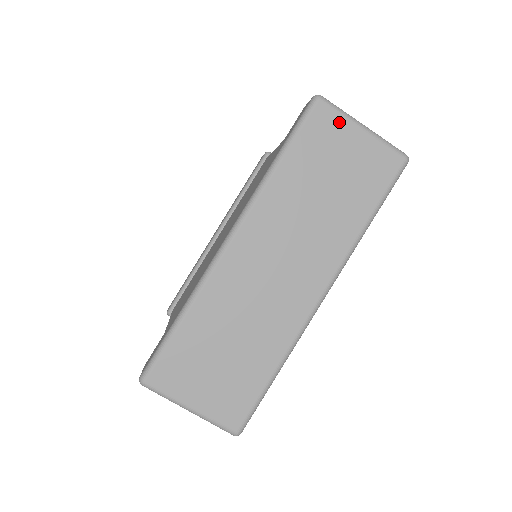
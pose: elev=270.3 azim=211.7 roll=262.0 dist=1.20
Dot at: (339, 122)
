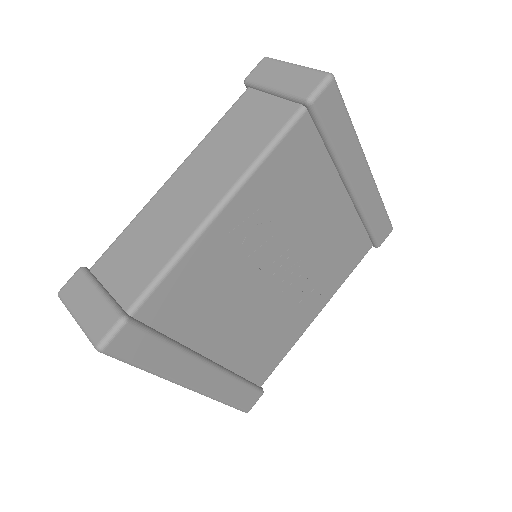
Dot at: occluded
